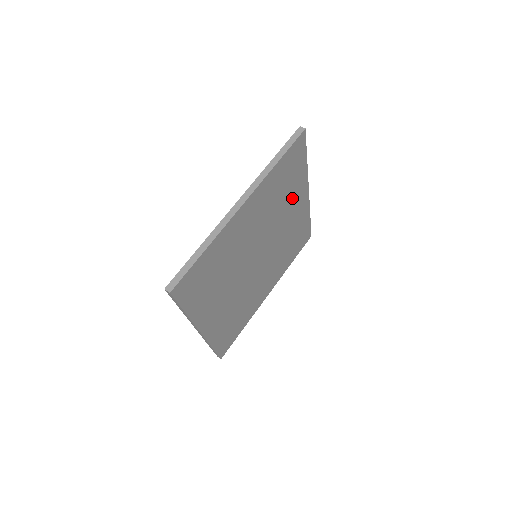
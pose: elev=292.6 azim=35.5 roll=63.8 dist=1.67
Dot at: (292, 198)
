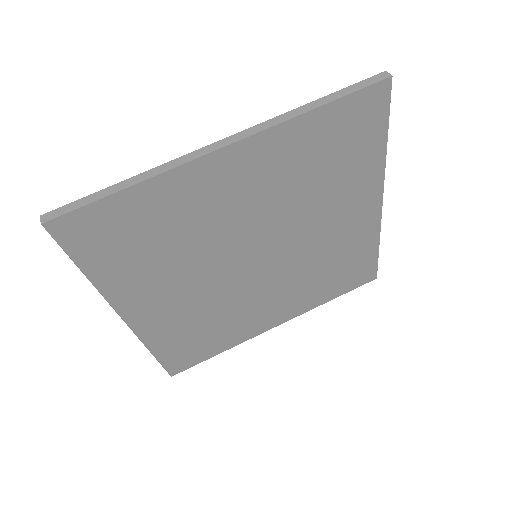
Dot at: (344, 195)
